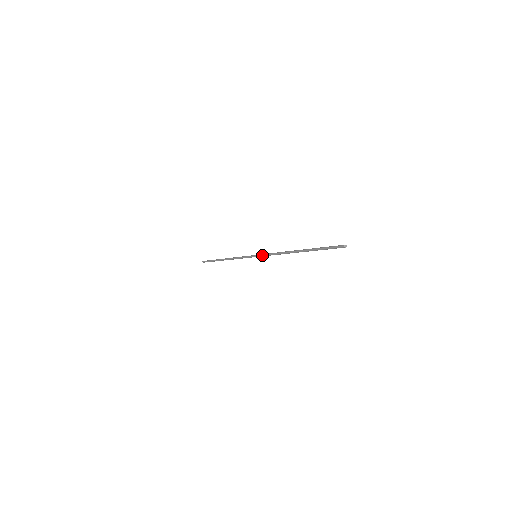
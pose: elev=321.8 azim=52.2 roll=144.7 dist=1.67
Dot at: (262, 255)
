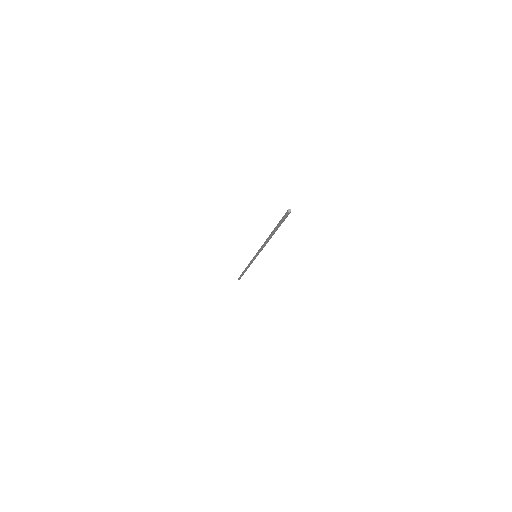
Dot at: (257, 253)
